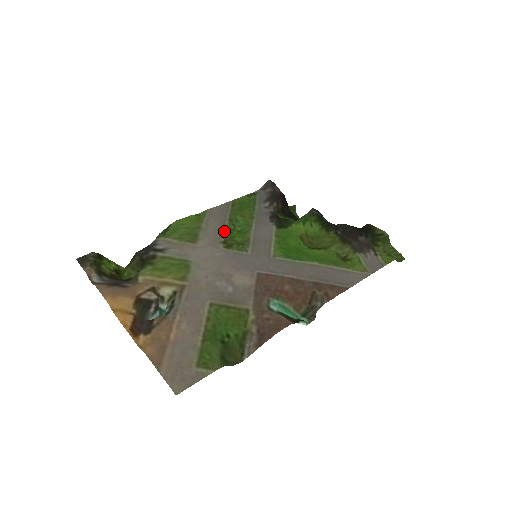
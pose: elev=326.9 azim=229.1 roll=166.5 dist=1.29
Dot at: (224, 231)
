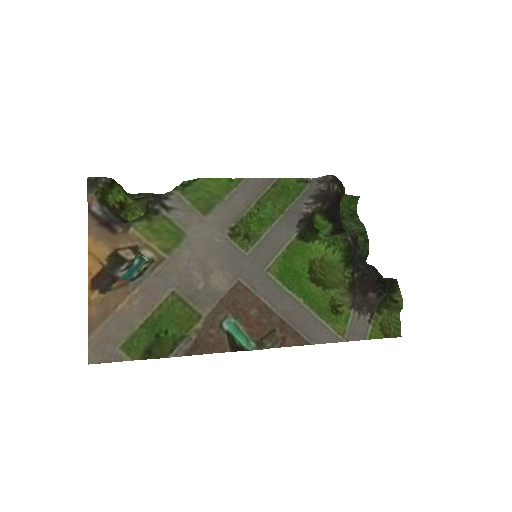
Dot at: (242, 214)
